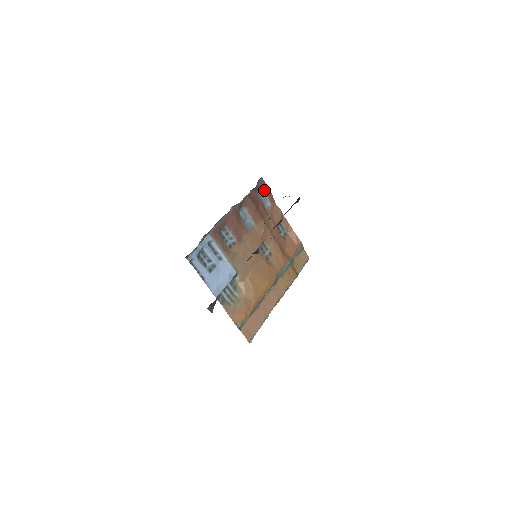
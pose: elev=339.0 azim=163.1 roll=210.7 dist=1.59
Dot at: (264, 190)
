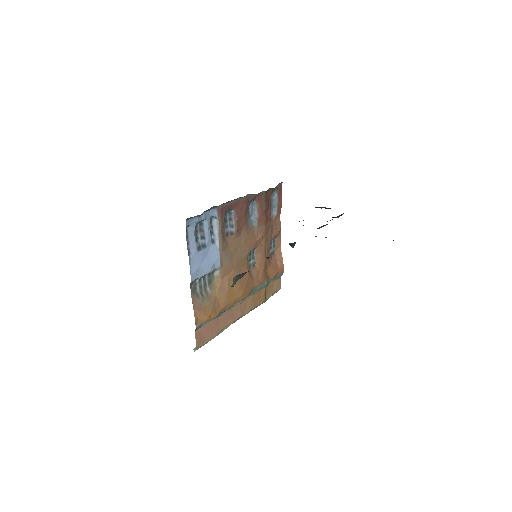
Dot at: (278, 196)
